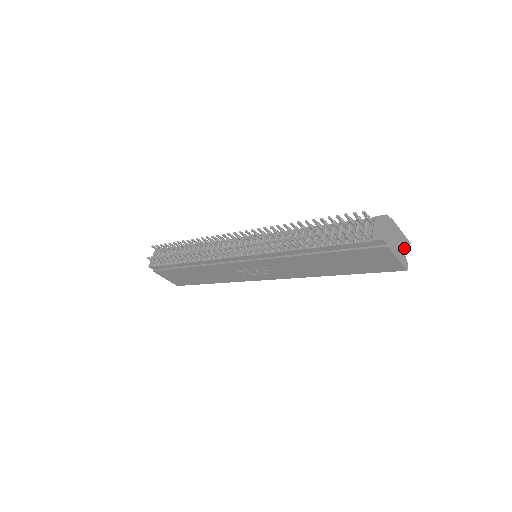
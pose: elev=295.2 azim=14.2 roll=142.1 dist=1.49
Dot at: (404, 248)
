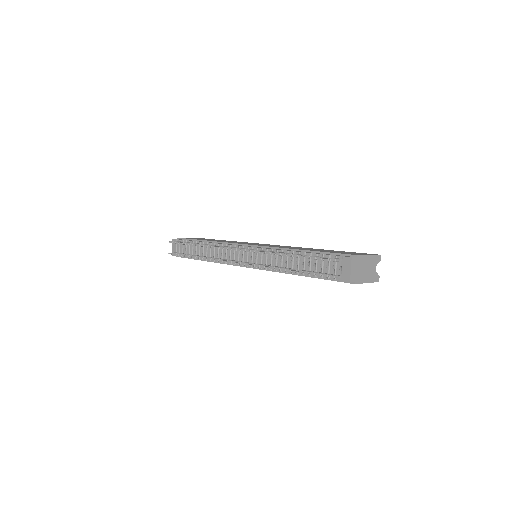
Dot at: (374, 266)
